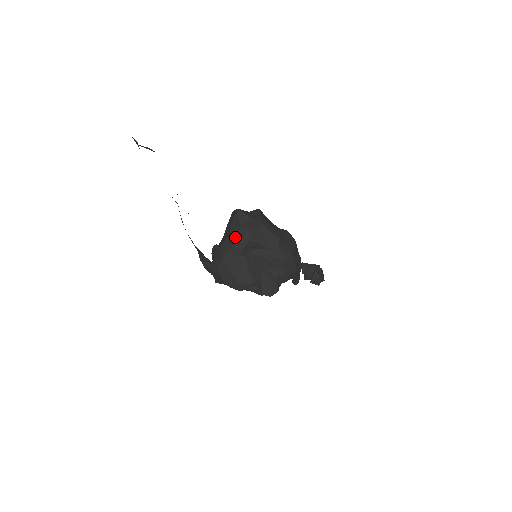
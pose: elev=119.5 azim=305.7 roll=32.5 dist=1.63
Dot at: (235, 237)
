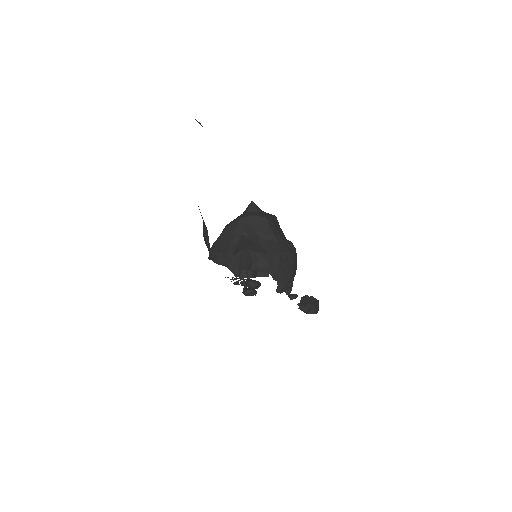
Dot at: (237, 218)
